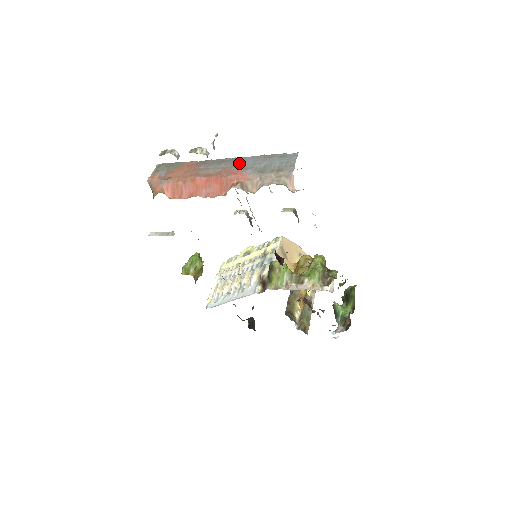
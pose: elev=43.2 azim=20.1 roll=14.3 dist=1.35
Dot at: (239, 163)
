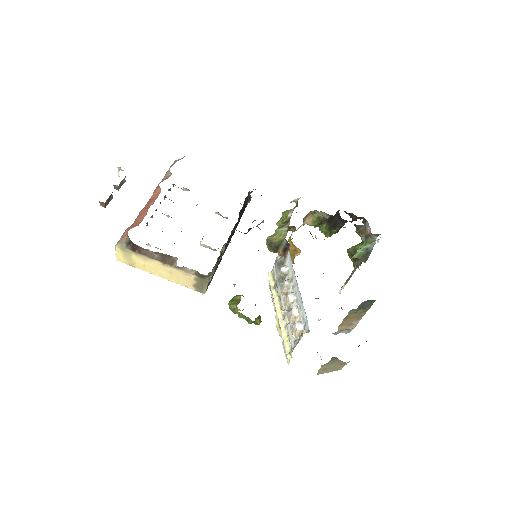
Dot at: occluded
